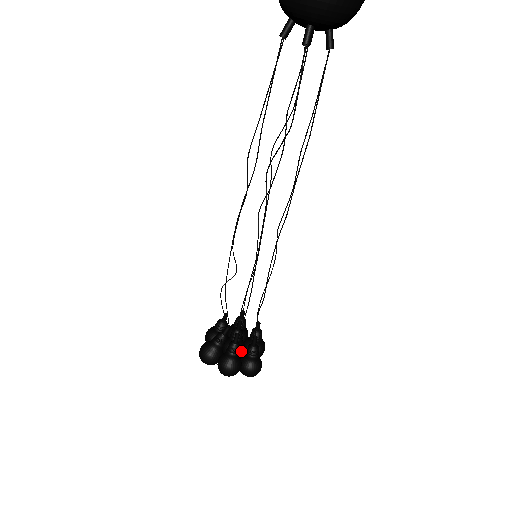
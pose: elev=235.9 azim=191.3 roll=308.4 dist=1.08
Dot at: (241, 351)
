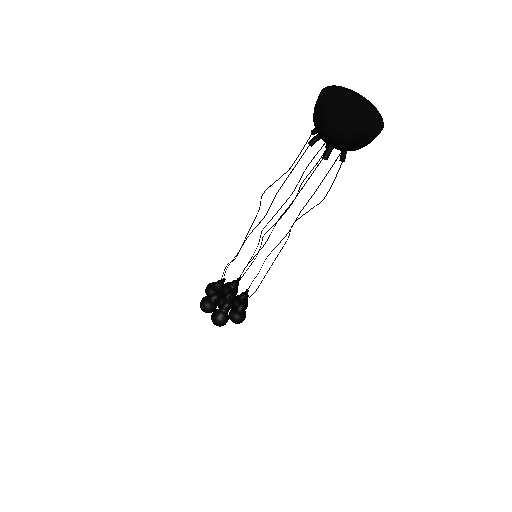
Dot at: (234, 301)
